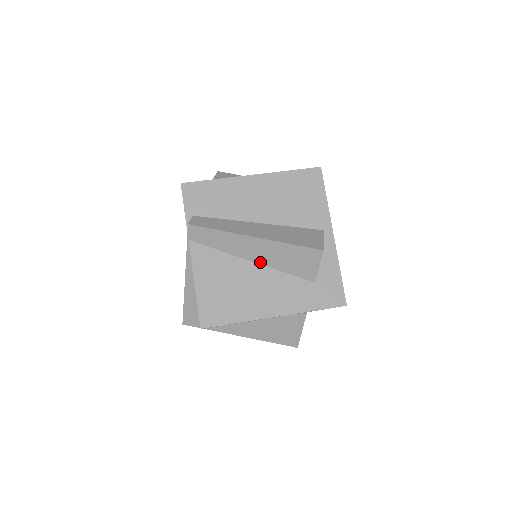
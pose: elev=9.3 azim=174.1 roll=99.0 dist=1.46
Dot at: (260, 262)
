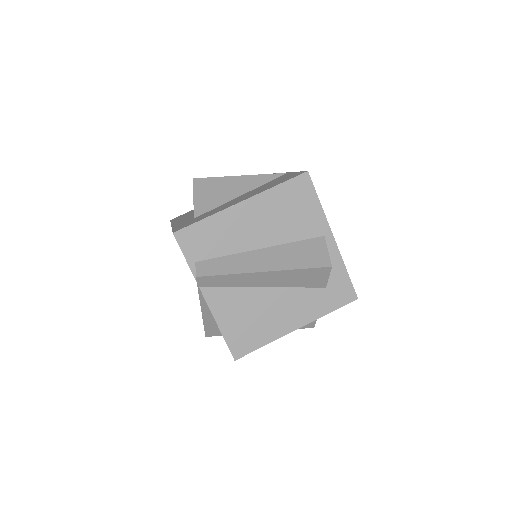
Dot at: (272, 286)
